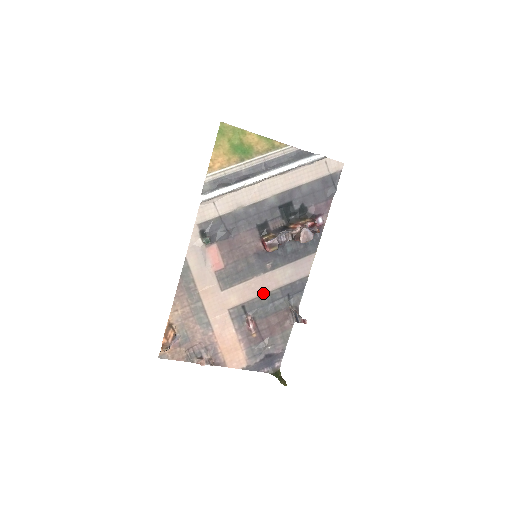
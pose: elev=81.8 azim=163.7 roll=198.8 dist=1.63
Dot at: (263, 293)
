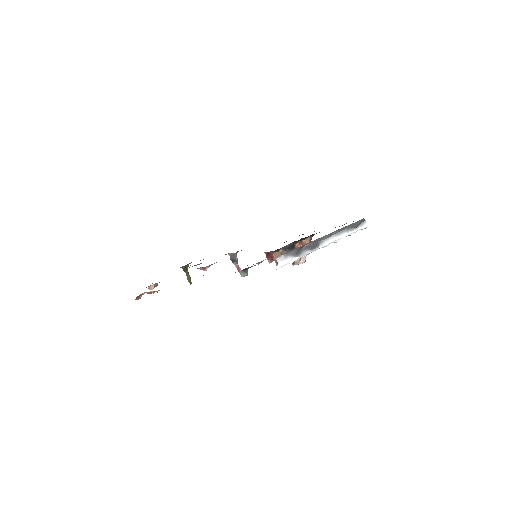
Dot at: occluded
